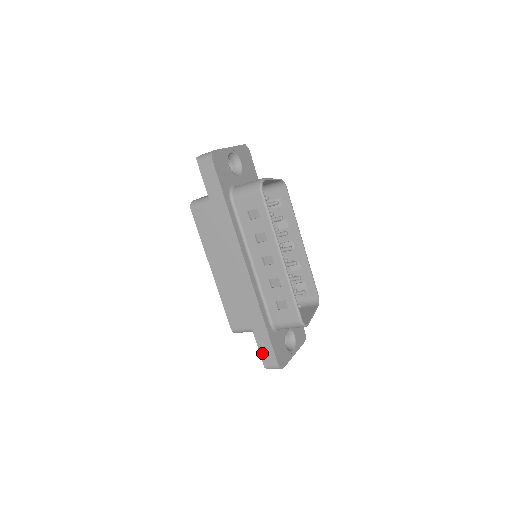
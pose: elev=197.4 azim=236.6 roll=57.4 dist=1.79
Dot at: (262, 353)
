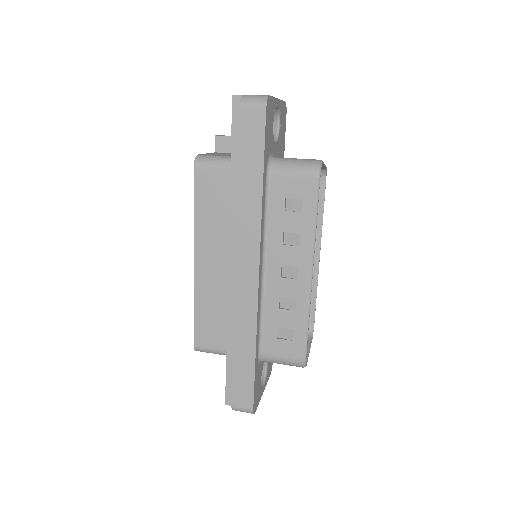
Dot at: (235, 389)
